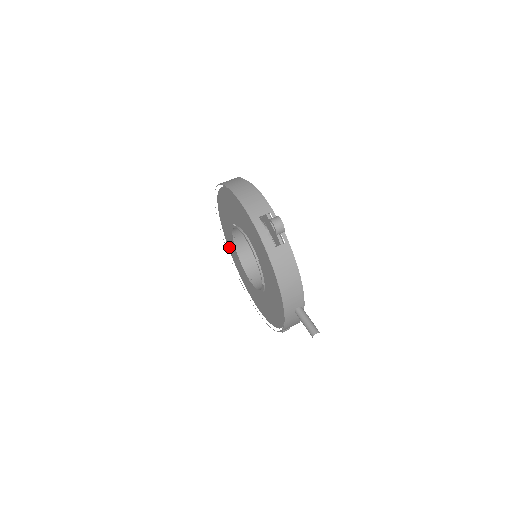
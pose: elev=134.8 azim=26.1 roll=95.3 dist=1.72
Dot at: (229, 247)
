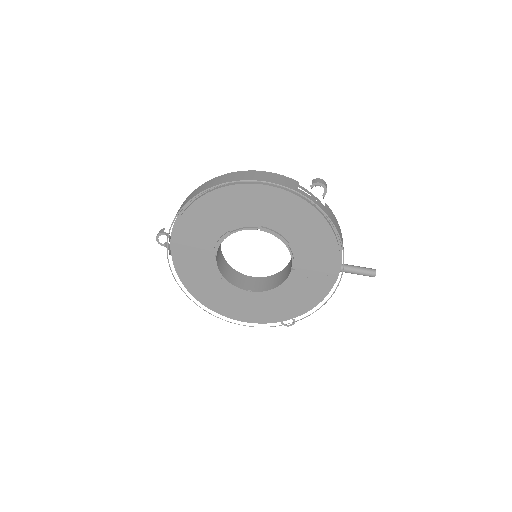
Dot at: (187, 282)
